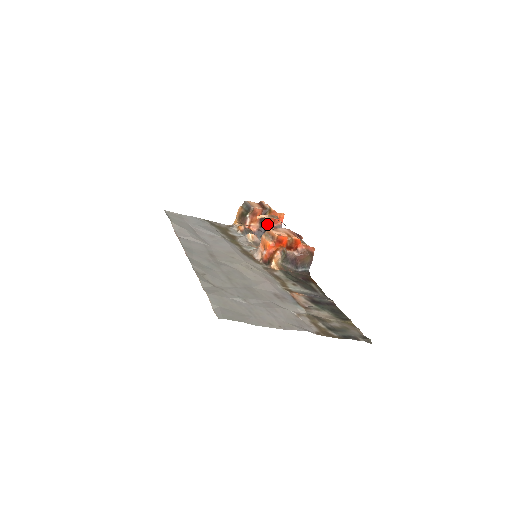
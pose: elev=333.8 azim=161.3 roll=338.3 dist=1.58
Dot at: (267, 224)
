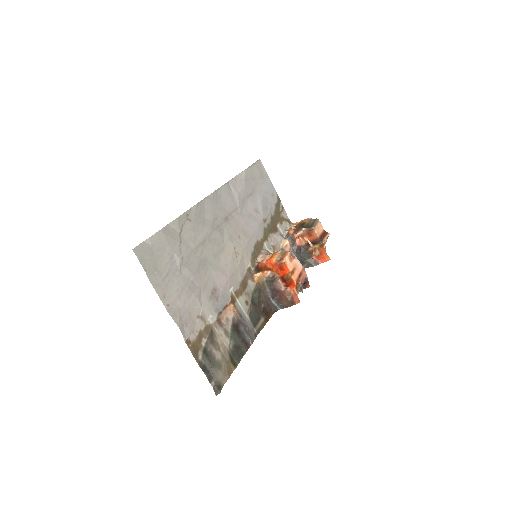
Dot at: (311, 251)
